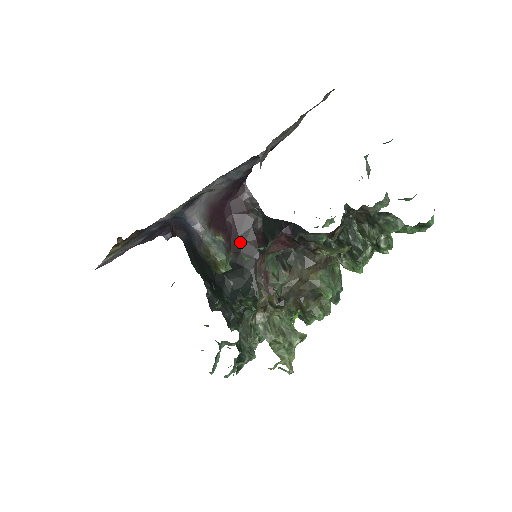
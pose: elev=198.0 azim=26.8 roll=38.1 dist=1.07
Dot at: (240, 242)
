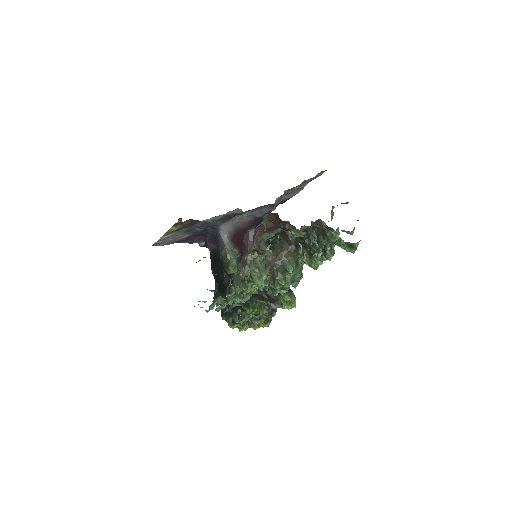
Dot at: occluded
